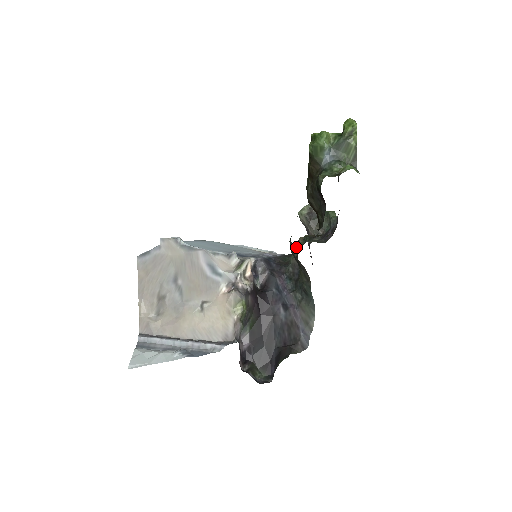
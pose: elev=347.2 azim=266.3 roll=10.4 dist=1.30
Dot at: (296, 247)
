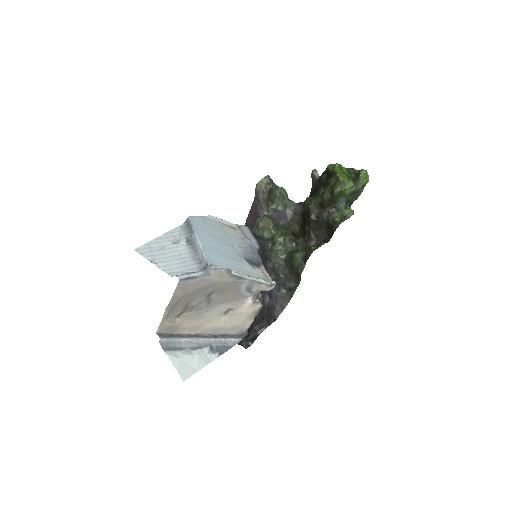
Dot at: (263, 228)
